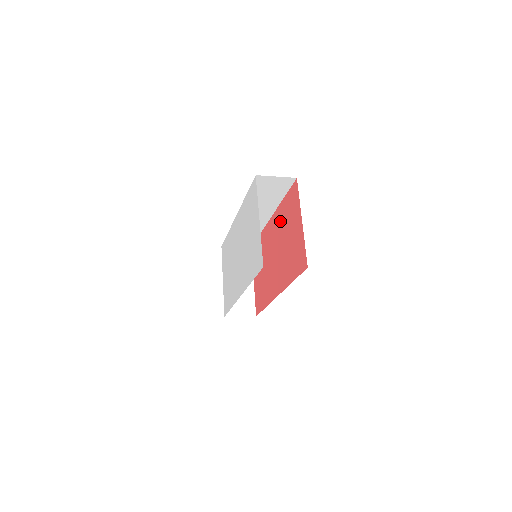
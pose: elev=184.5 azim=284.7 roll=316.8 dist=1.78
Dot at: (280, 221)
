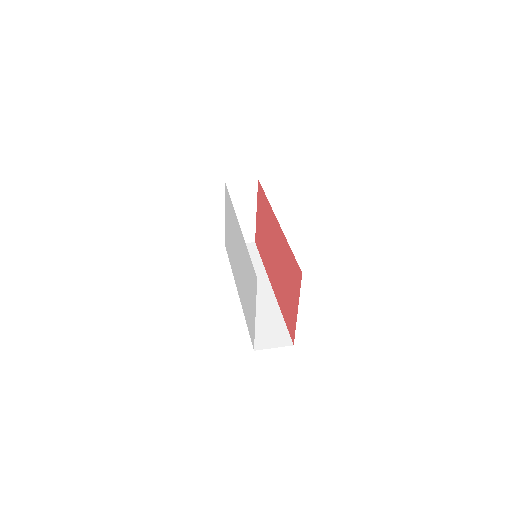
Dot at: (283, 252)
